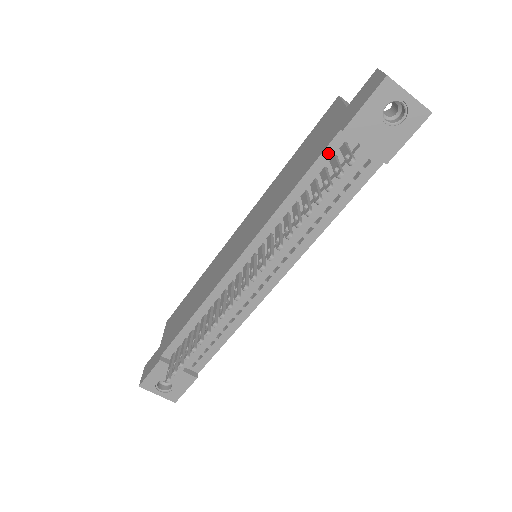
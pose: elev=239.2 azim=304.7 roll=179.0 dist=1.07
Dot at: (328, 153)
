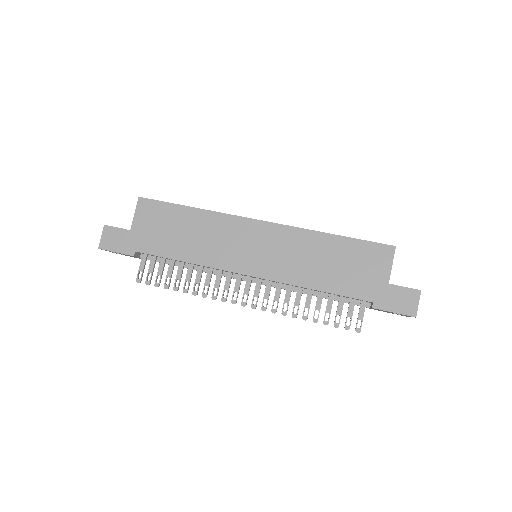
Dot at: (355, 299)
